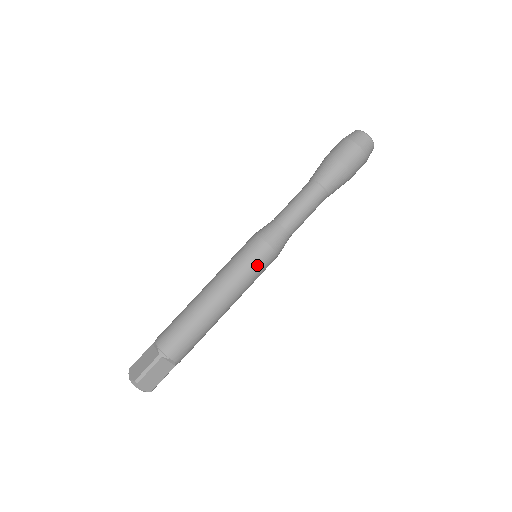
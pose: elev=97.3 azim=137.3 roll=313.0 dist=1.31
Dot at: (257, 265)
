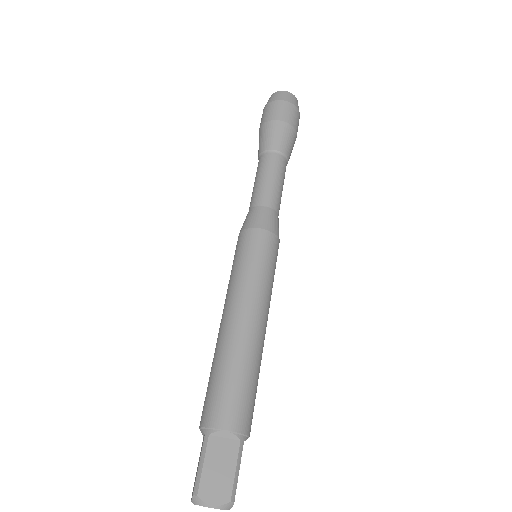
Dot at: (275, 266)
